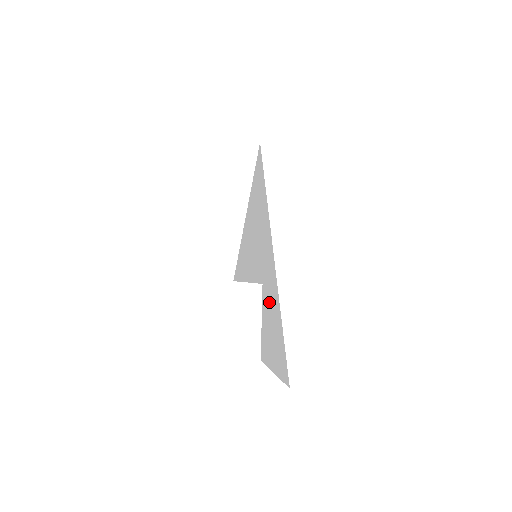
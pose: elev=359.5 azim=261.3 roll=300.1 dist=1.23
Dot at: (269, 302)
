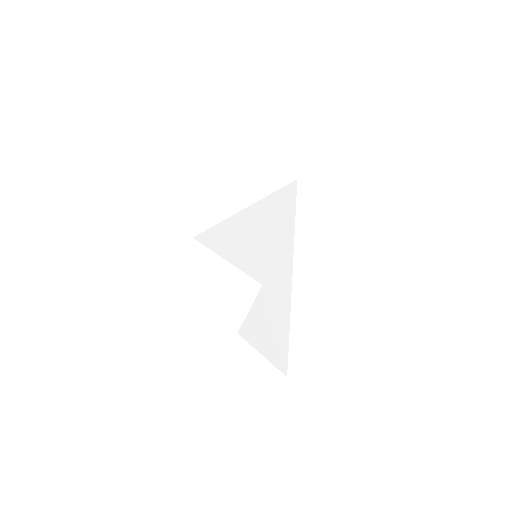
Dot at: (271, 305)
